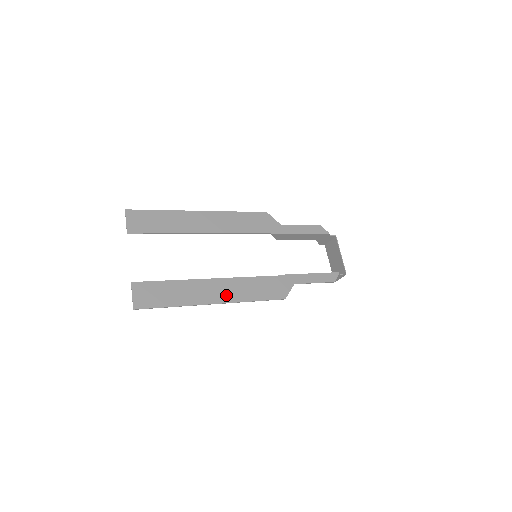
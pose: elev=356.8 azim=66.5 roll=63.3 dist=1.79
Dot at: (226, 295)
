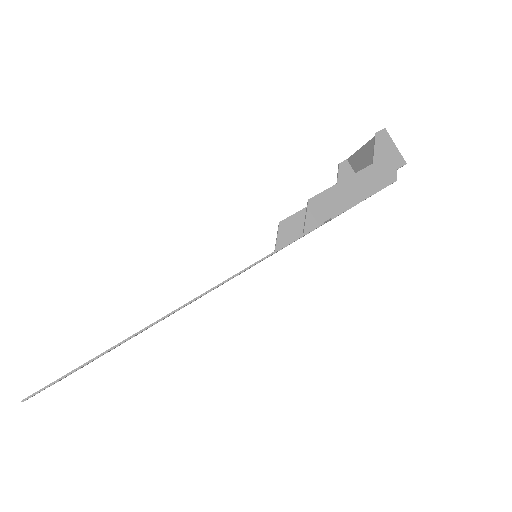
Dot at: occluded
